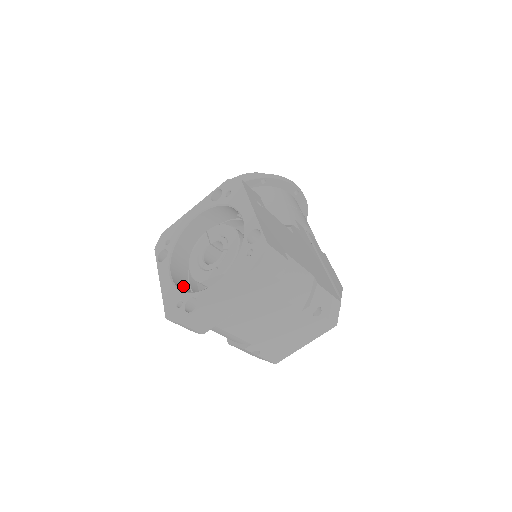
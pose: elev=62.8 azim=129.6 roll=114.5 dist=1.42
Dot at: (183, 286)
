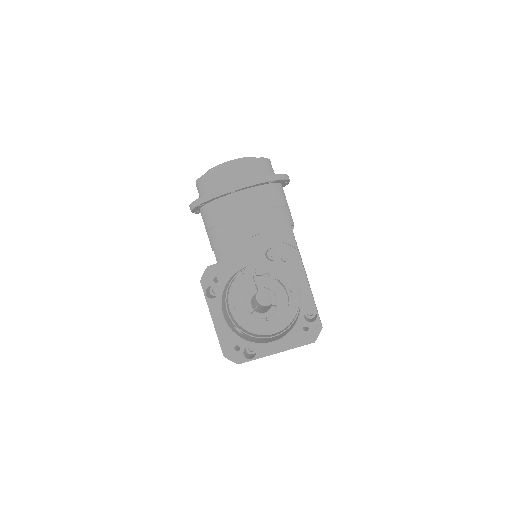
Dot at: (228, 320)
